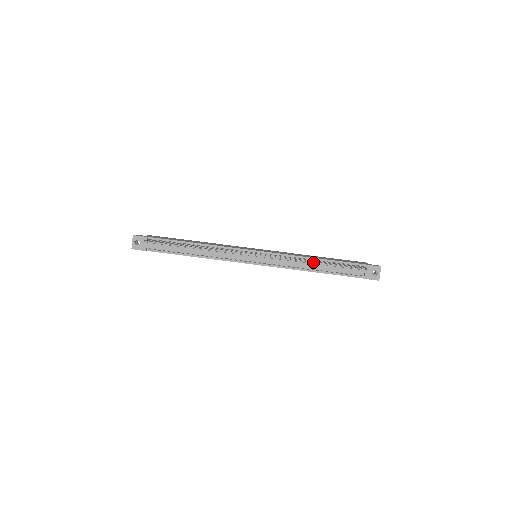
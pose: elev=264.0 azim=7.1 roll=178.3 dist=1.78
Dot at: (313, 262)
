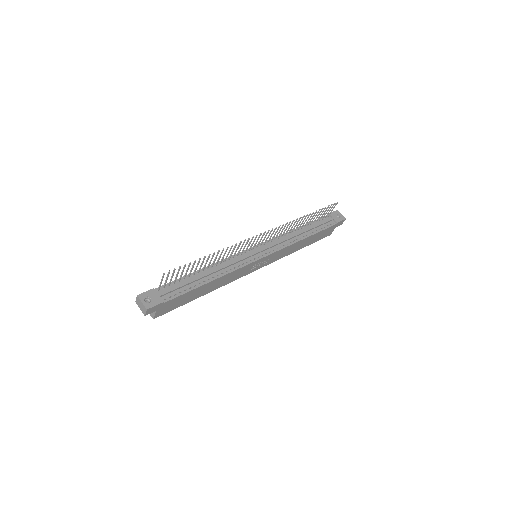
Dot at: (298, 231)
